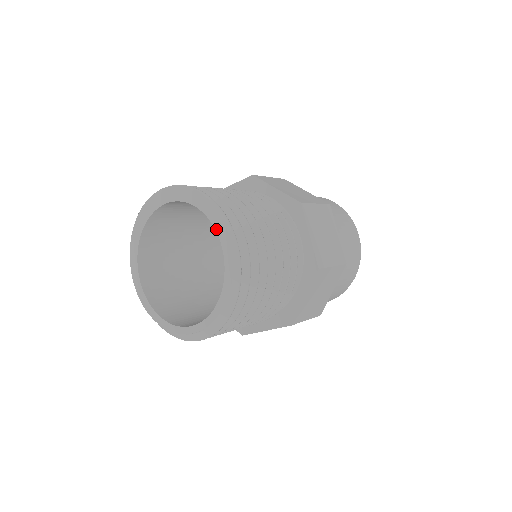
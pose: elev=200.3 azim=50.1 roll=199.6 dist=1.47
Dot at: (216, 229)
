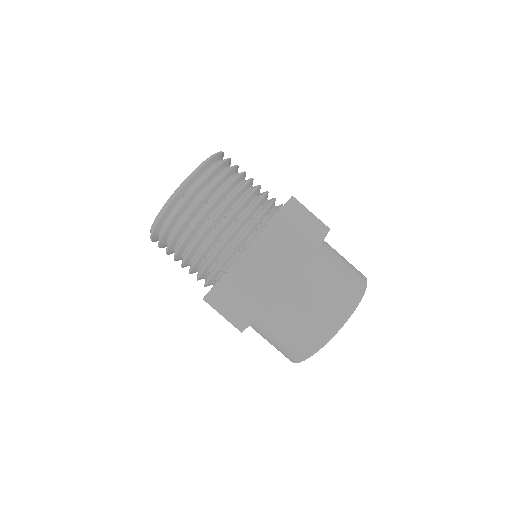
Dot at: occluded
